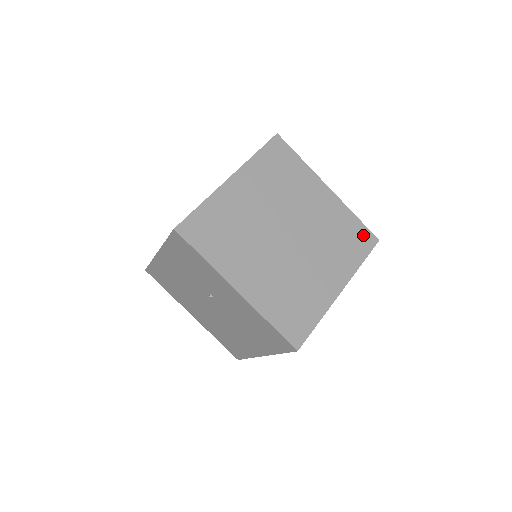
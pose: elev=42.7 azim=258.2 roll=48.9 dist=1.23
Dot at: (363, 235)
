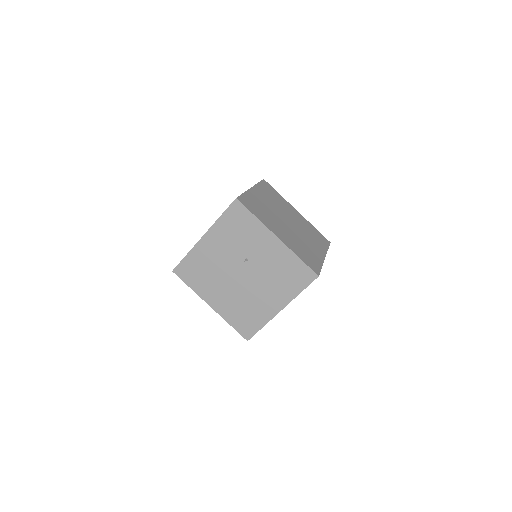
Dot at: (322, 237)
